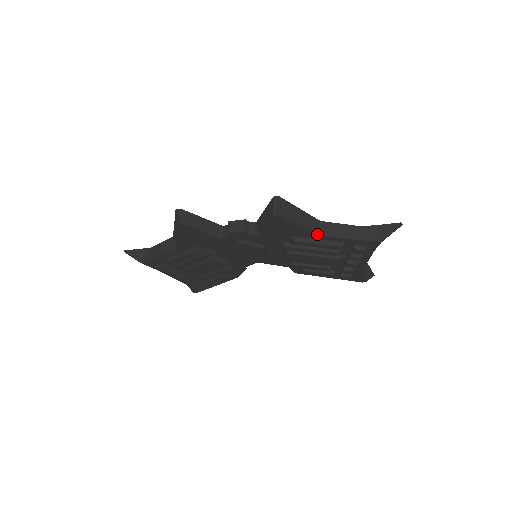
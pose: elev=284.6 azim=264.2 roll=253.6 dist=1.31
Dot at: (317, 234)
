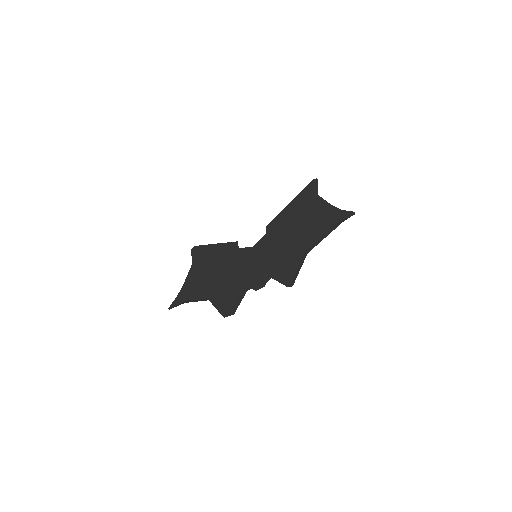
Dot at: occluded
